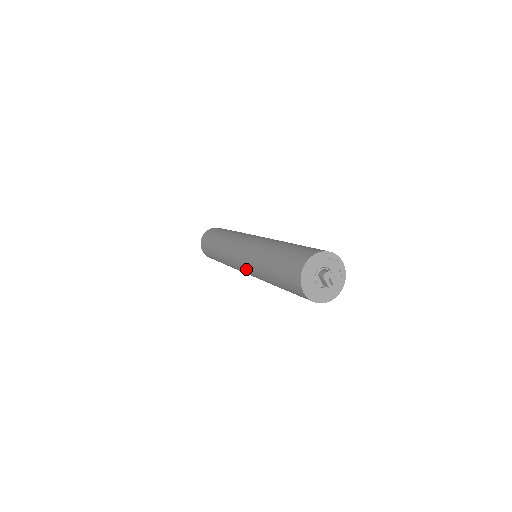
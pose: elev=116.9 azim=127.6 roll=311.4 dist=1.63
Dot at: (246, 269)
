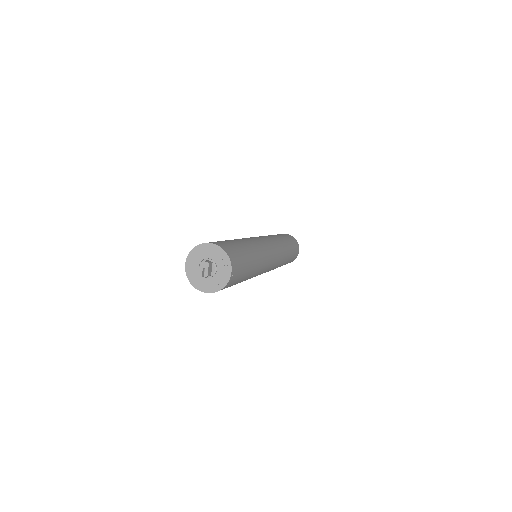
Dot at: occluded
